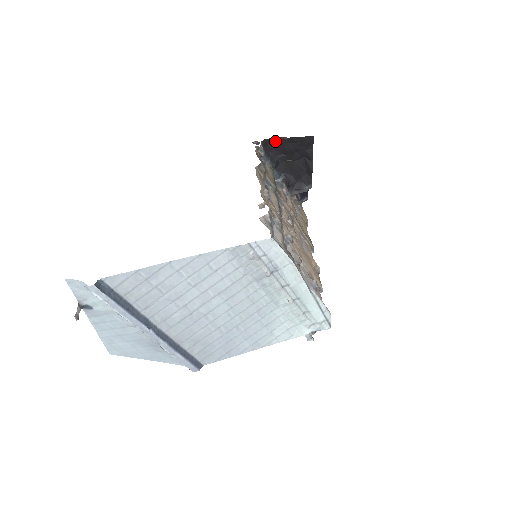
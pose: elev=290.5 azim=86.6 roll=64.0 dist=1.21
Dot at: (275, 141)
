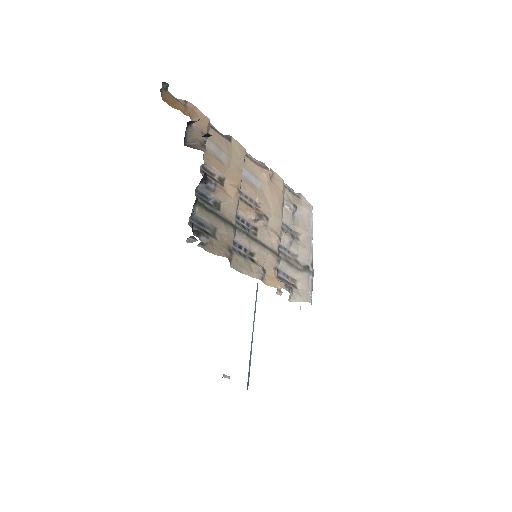
Dot at: occluded
